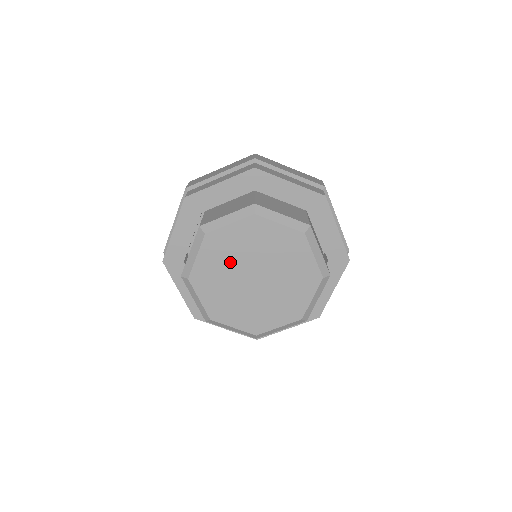
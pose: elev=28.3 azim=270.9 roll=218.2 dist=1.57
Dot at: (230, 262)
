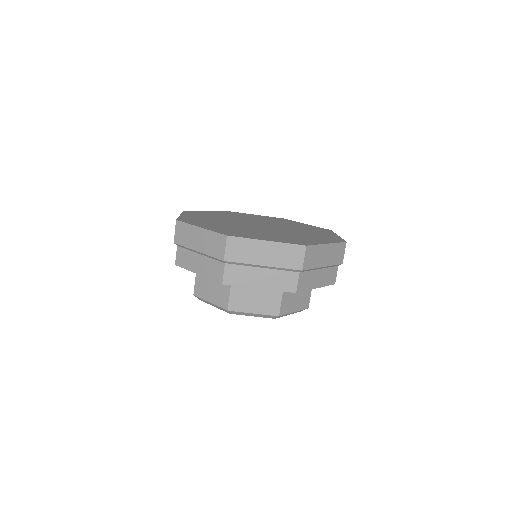
Dot at: occluded
